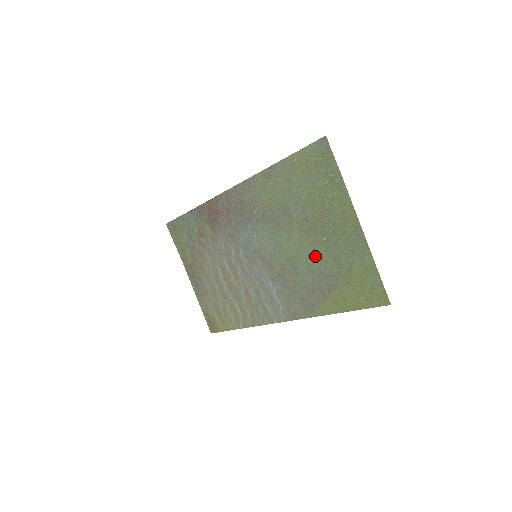
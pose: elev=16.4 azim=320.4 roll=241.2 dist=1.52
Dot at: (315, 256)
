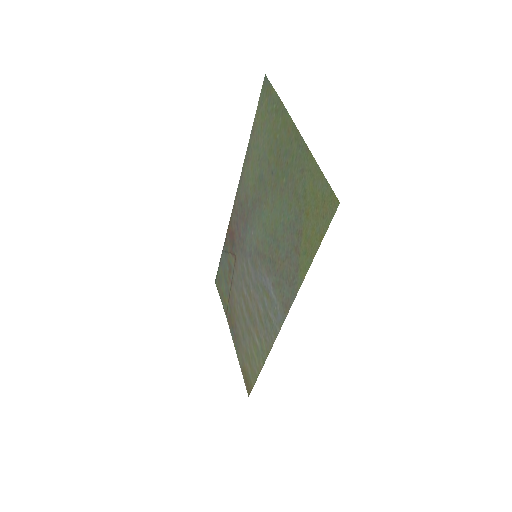
Dot at: (284, 208)
